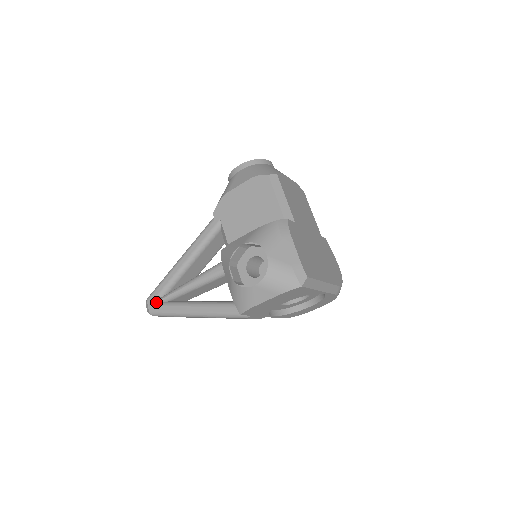
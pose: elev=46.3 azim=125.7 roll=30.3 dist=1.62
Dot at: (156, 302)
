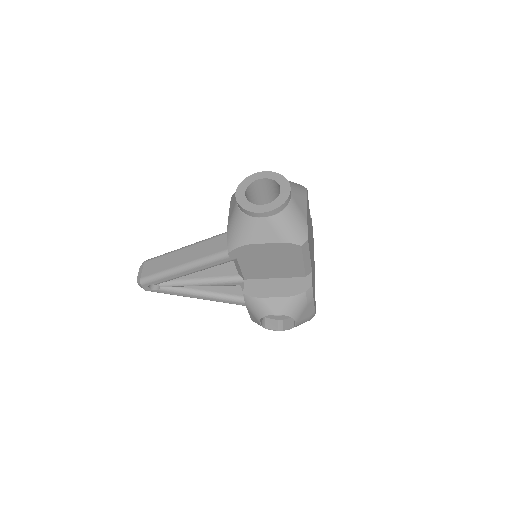
Dot at: occluded
